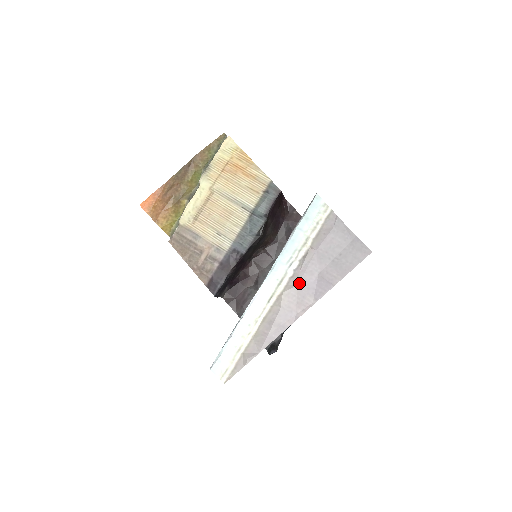
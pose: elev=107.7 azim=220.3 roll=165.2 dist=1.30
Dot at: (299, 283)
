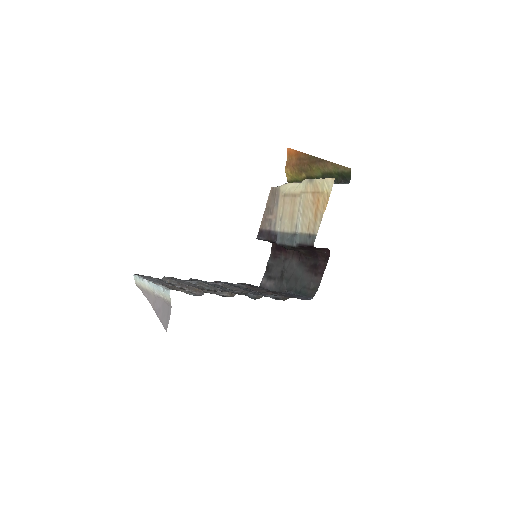
Dot at: (156, 299)
